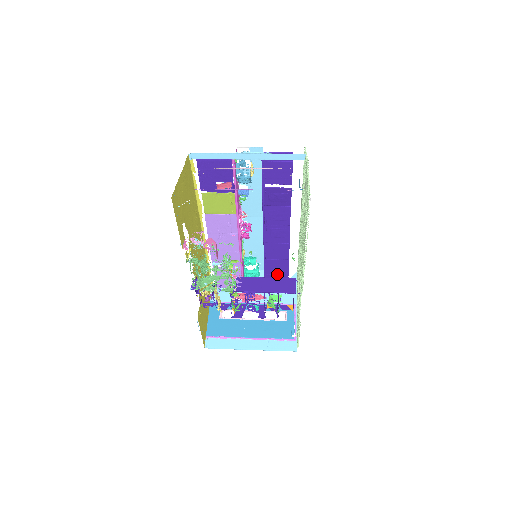
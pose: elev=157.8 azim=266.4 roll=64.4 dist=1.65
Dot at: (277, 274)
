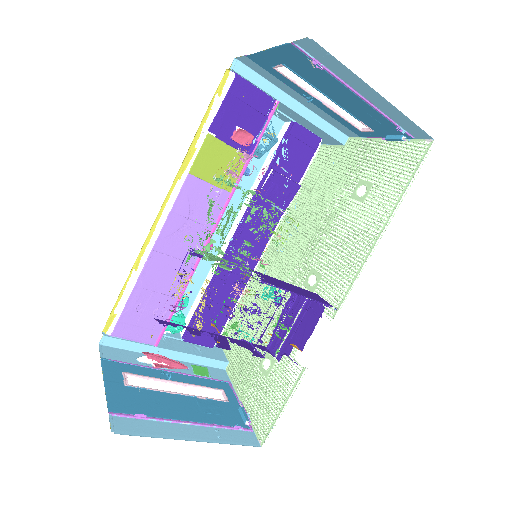
Dot at: (204, 334)
